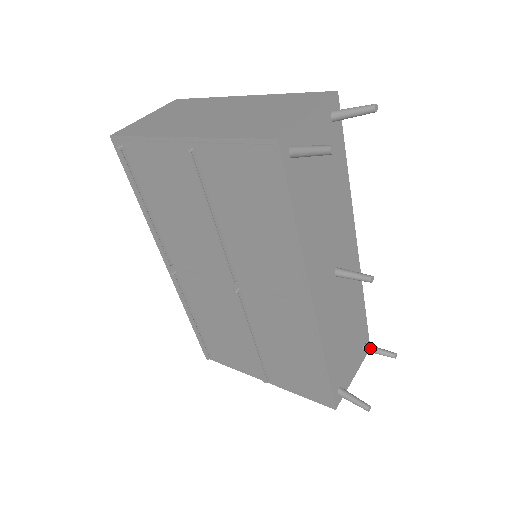
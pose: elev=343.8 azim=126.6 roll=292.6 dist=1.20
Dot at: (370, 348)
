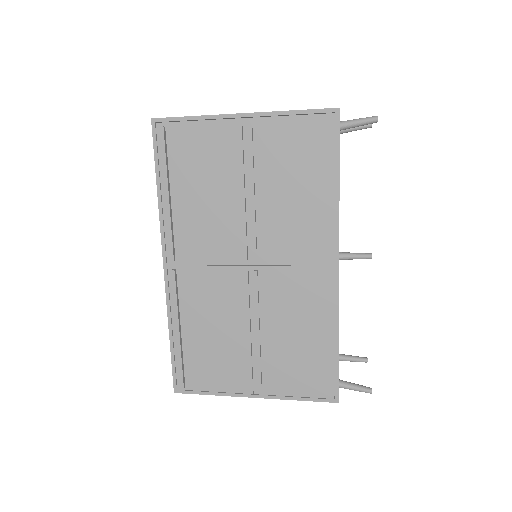
Dot at: (345, 356)
